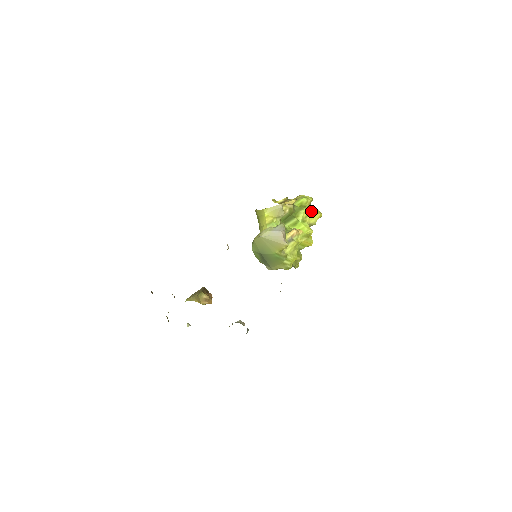
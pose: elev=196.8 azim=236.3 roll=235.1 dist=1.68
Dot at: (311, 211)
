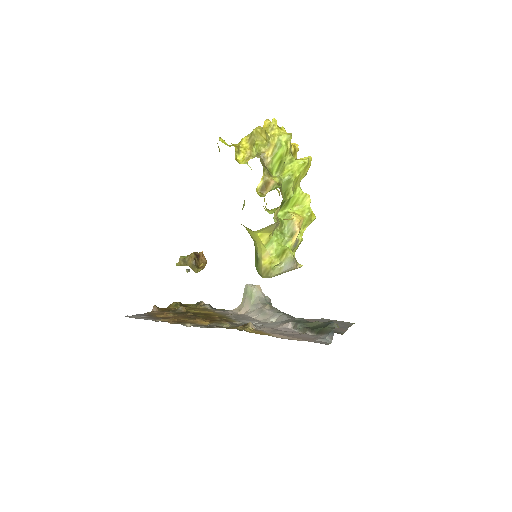
Dot at: (300, 170)
